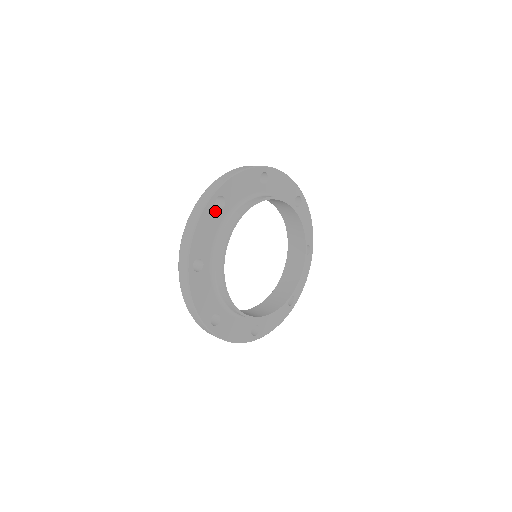
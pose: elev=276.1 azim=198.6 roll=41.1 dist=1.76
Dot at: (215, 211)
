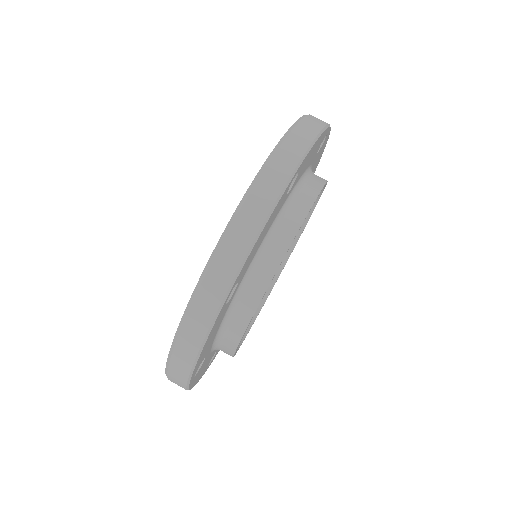
Dot at: (224, 309)
